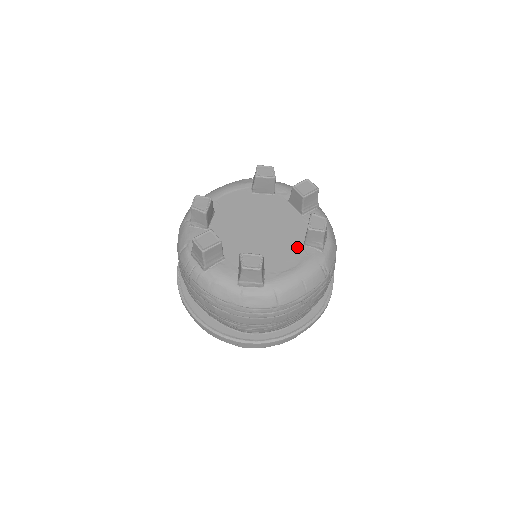
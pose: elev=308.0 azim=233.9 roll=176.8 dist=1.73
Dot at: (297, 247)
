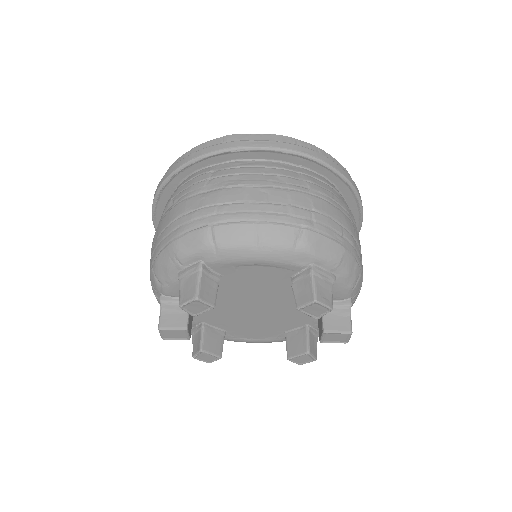
Dot at: (276, 331)
